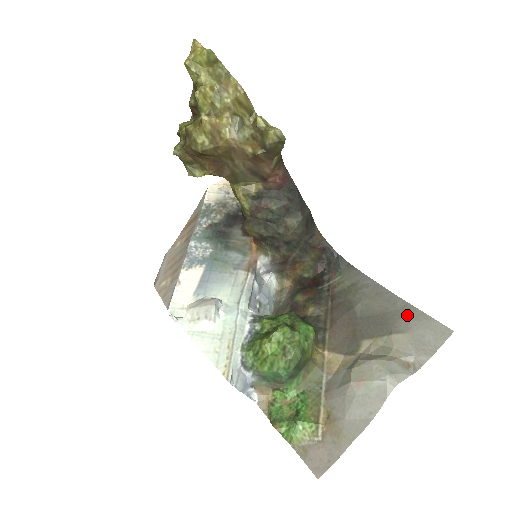
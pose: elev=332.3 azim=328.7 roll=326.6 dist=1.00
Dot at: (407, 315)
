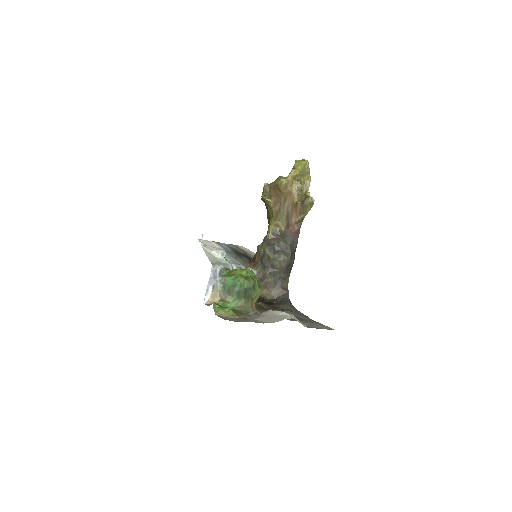
Dot at: (312, 322)
